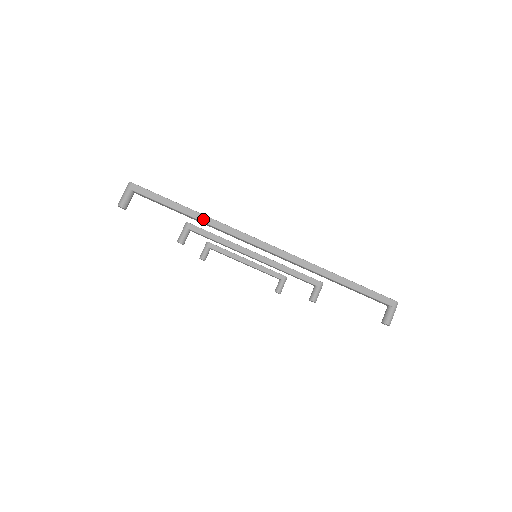
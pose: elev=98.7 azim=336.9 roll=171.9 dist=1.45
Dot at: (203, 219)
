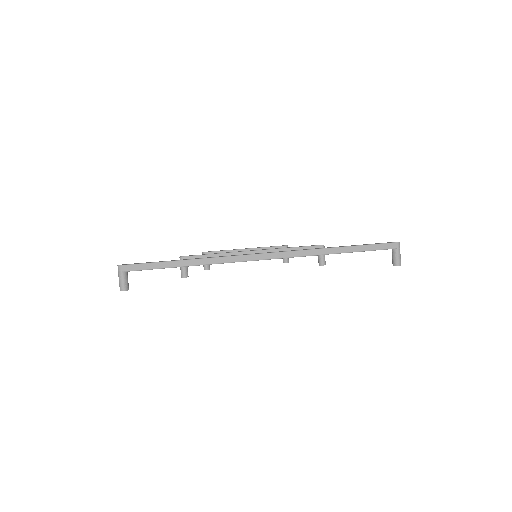
Dot at: (199, 263)
